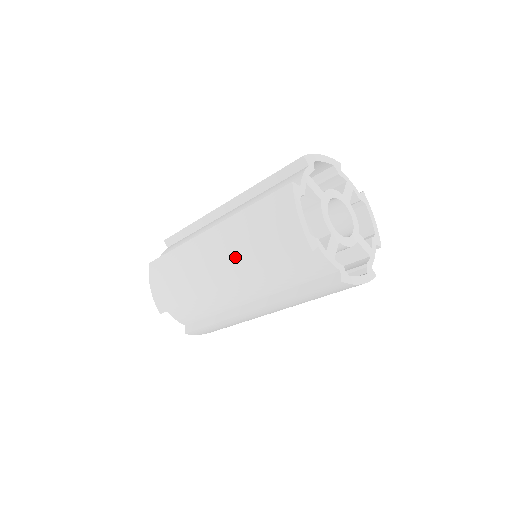
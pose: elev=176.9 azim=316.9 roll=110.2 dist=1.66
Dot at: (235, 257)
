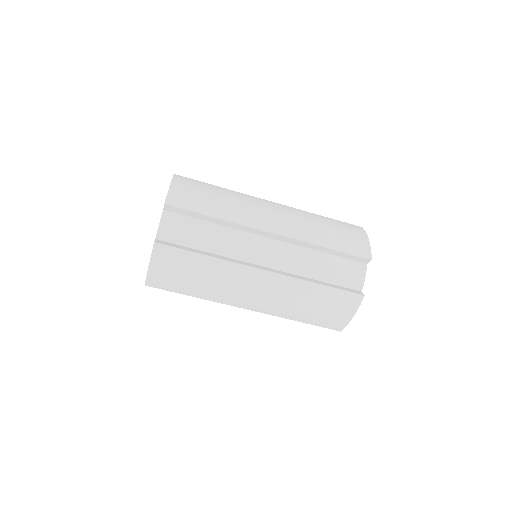
Dot at: (280, 306)
